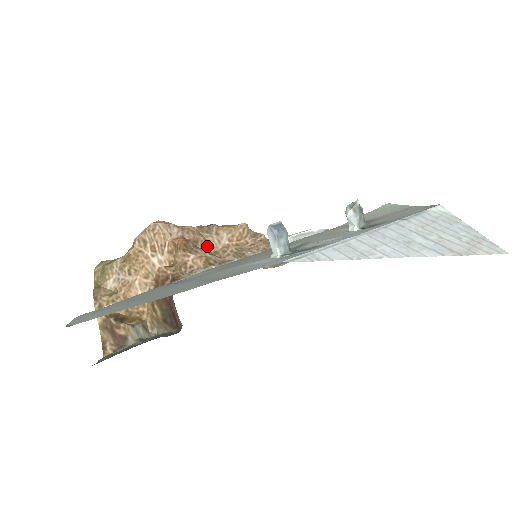
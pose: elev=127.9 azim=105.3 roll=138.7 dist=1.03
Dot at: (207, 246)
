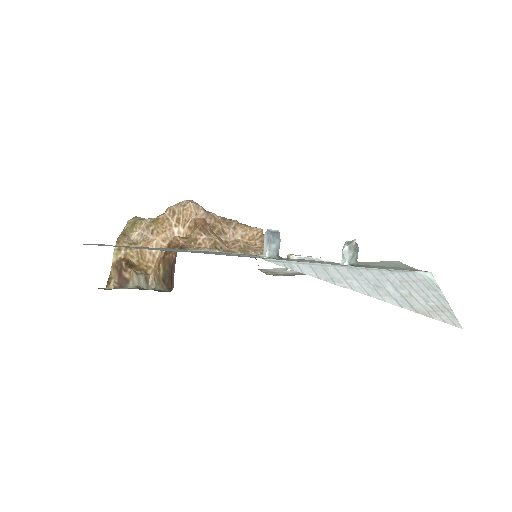
Dot at: (221, 234)
